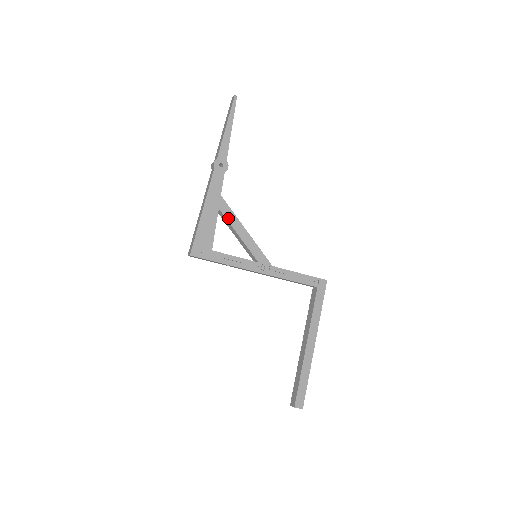
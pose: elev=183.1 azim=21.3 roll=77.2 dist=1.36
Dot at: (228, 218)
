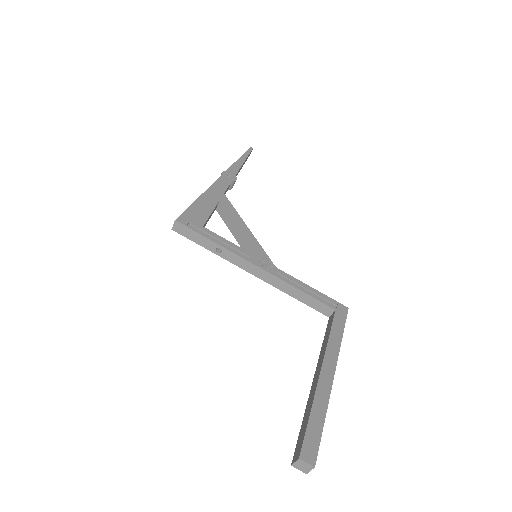
Dot at: (228, 211)
